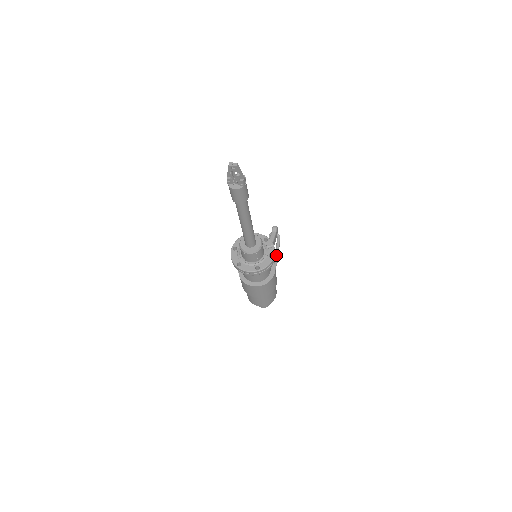
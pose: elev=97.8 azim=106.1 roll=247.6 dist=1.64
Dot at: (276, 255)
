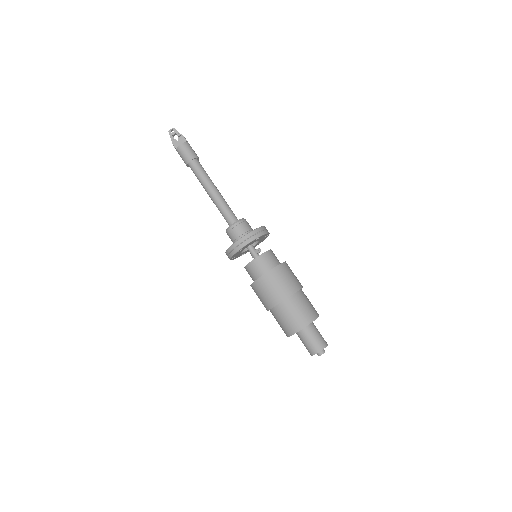
Dot at: occluded
